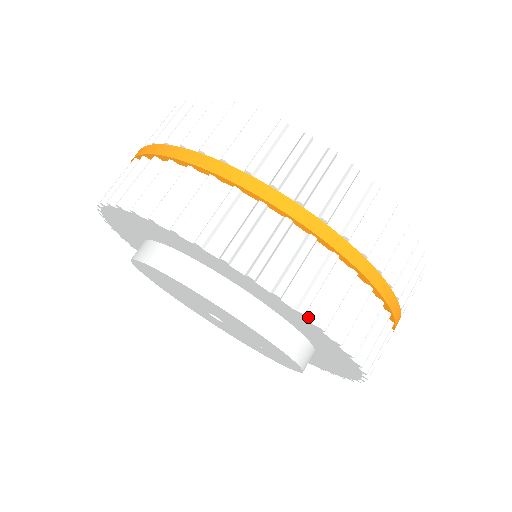
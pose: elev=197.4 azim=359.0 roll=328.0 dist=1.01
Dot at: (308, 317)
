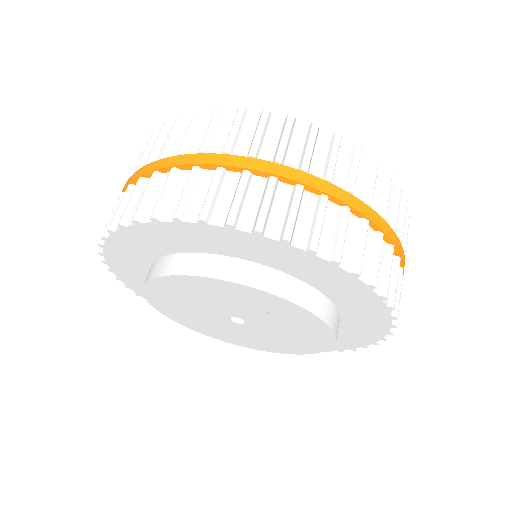
Dot at: (146, 221)
